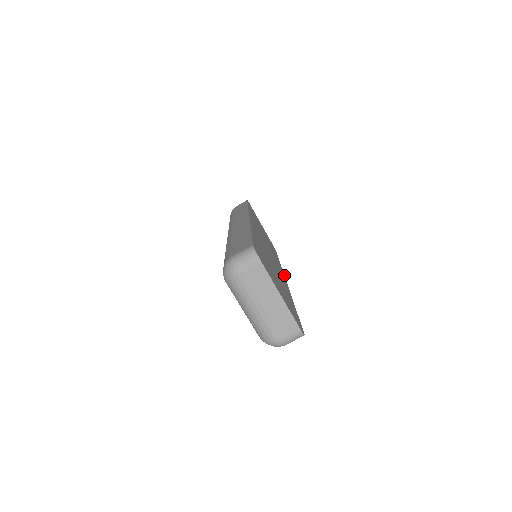
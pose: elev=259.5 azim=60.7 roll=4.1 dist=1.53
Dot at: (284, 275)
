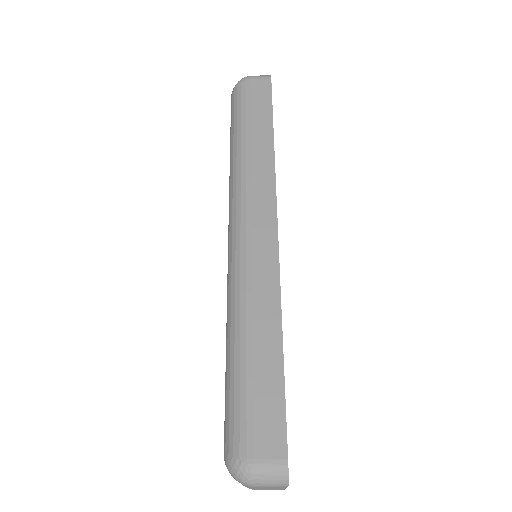
Dot at: occluded
